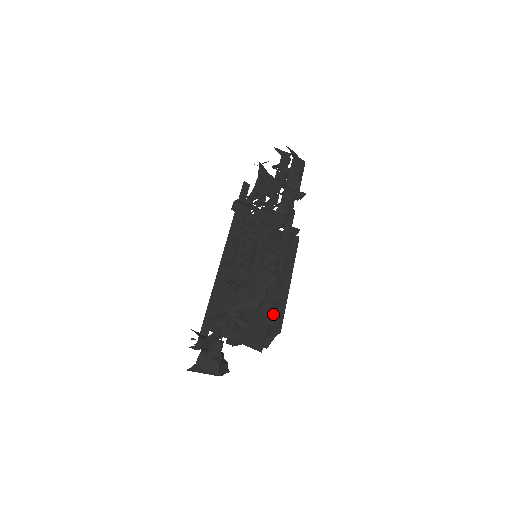
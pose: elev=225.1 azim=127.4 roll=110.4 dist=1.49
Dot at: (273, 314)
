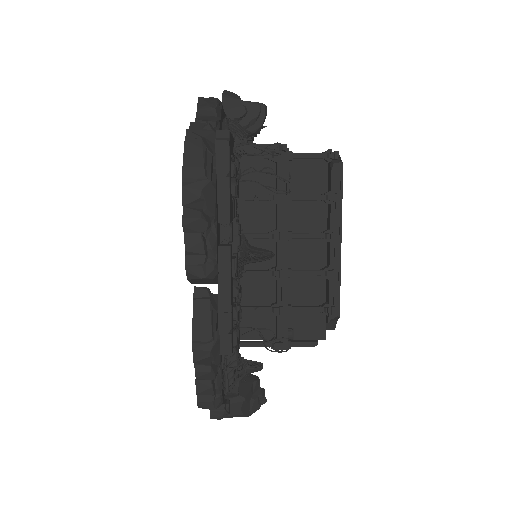
Dot at: (327, 292)
